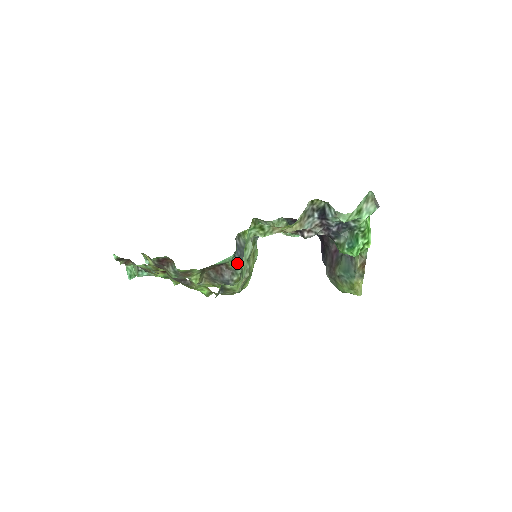
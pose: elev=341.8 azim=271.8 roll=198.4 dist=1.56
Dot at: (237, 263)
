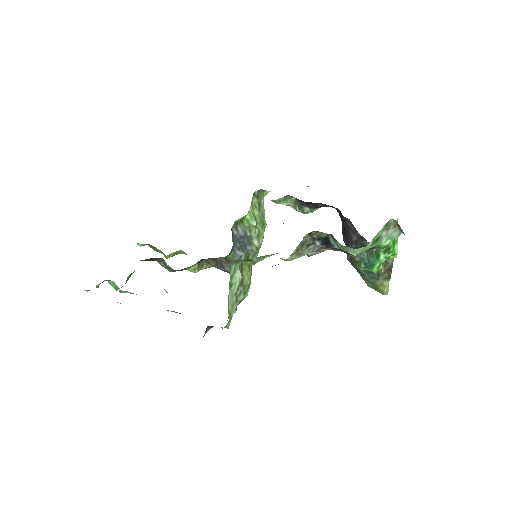
Dot at: (237, 256)
